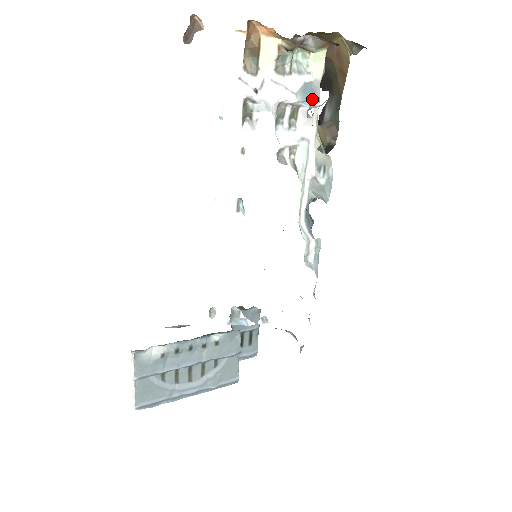
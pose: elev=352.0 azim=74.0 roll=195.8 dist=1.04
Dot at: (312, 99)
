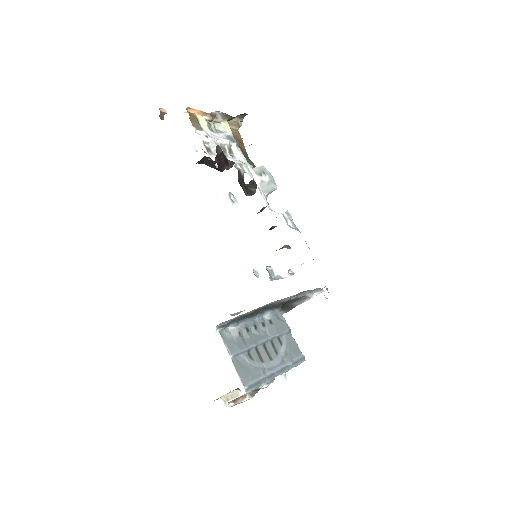
Dot at: (235, 142)
